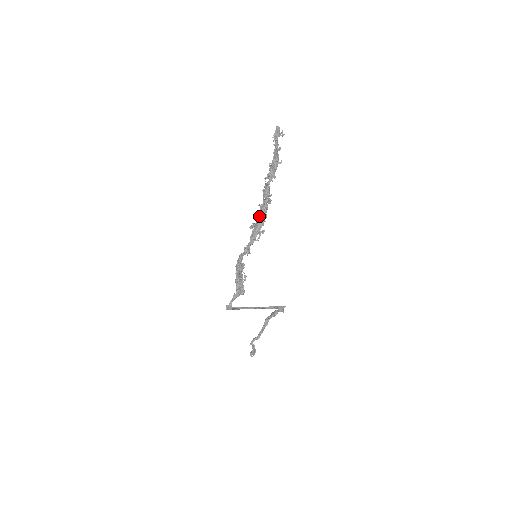
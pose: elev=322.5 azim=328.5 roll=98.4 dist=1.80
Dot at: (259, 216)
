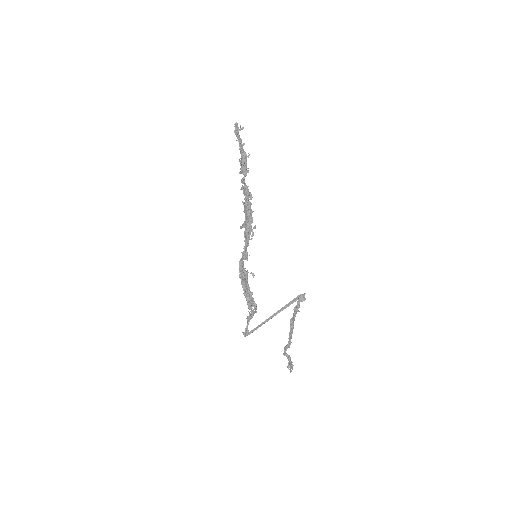
Dot at: (246, 213)
